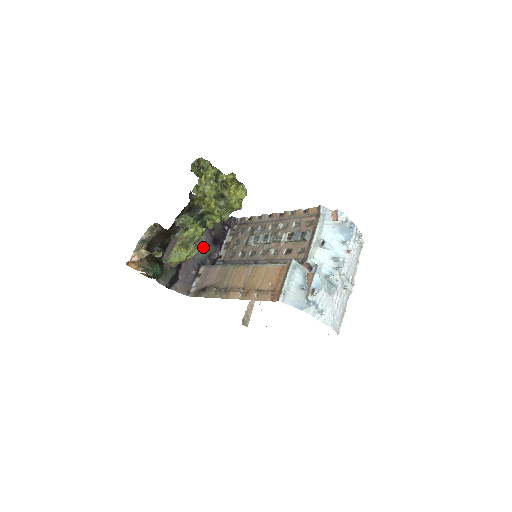
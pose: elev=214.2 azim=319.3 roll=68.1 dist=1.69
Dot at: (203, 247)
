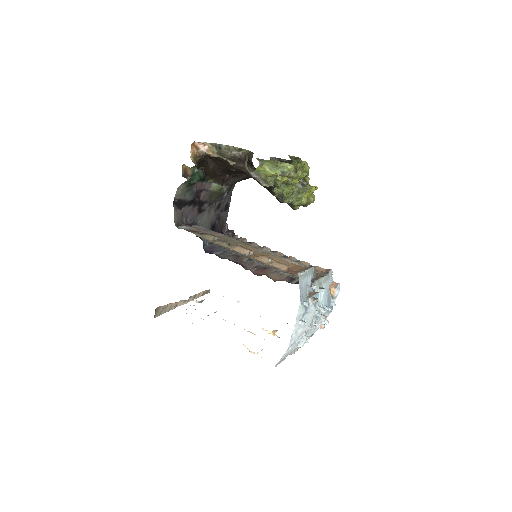
Dot at: (207, 218)
